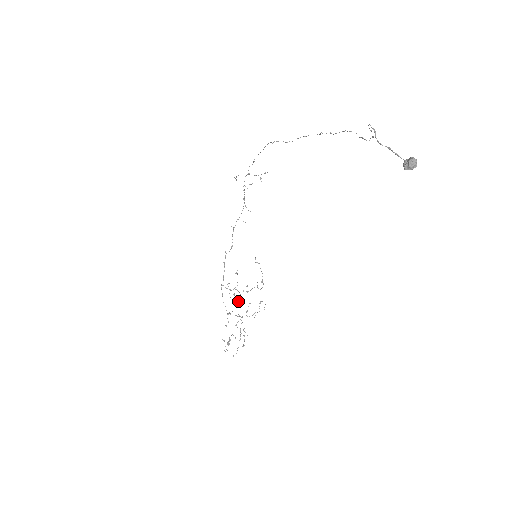
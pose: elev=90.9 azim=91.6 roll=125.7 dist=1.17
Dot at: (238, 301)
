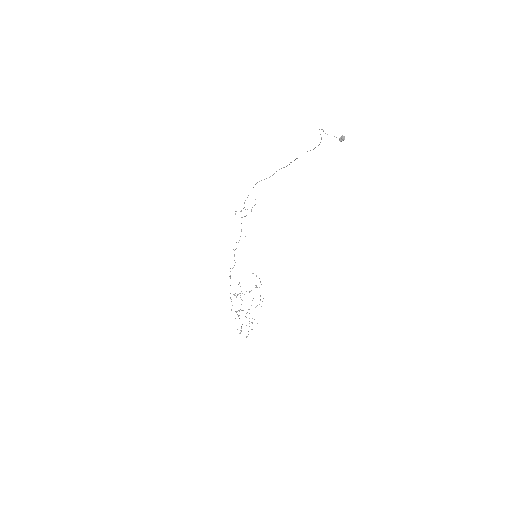
Dot at: occluded
